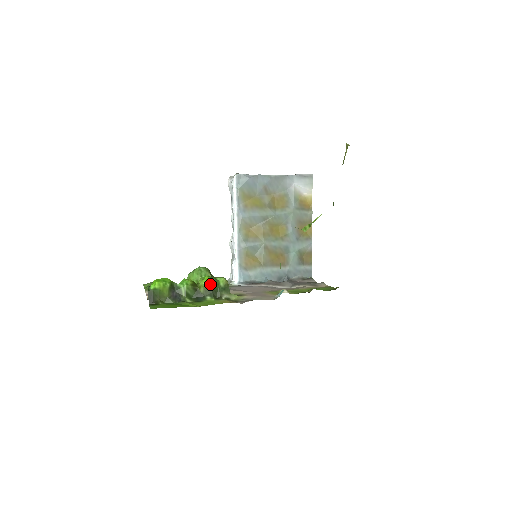
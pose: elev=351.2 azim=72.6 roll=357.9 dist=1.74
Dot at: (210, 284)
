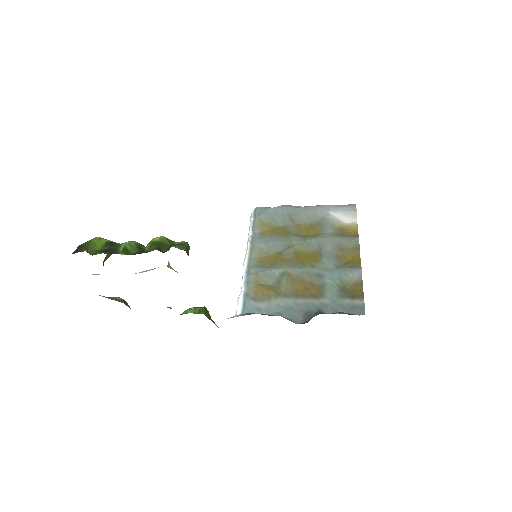
Dot at: (160, 239)
